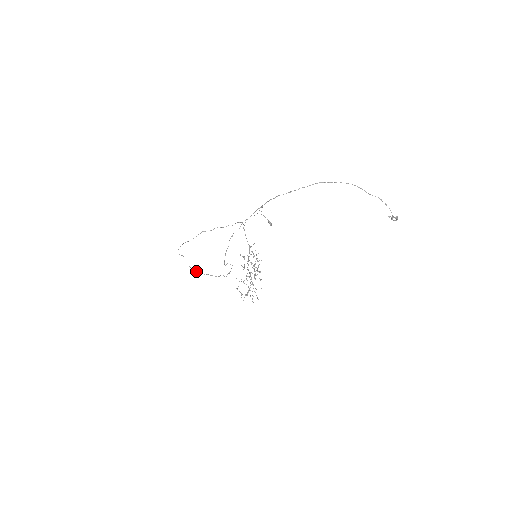
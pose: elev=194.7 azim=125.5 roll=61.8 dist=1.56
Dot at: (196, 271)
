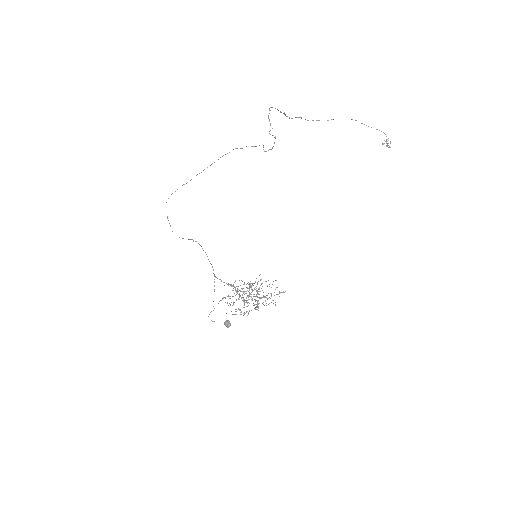
Dot at: occluded
